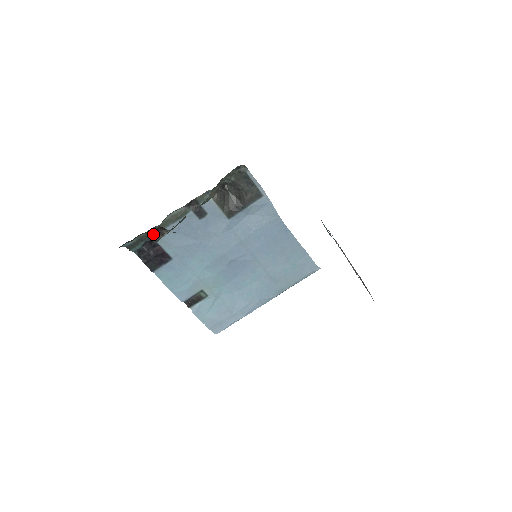
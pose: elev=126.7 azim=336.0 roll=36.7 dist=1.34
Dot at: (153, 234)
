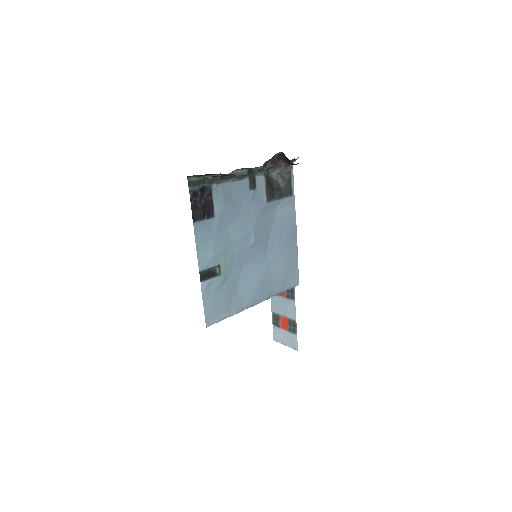
Dot at: occluded
